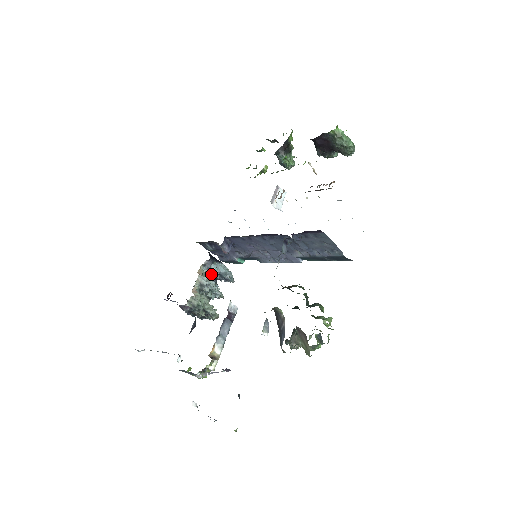
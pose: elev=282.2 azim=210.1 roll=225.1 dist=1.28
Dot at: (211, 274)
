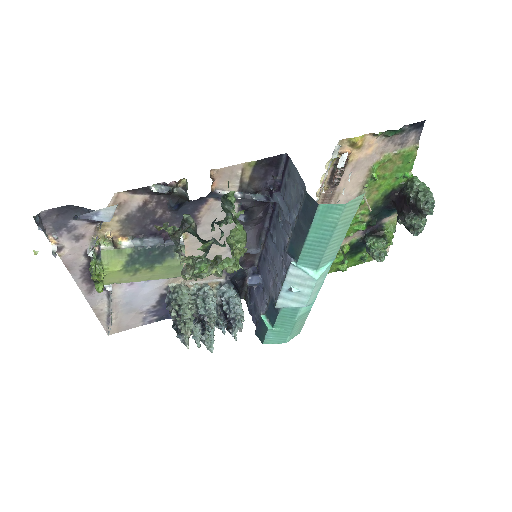
Dot at: (222, 300)
